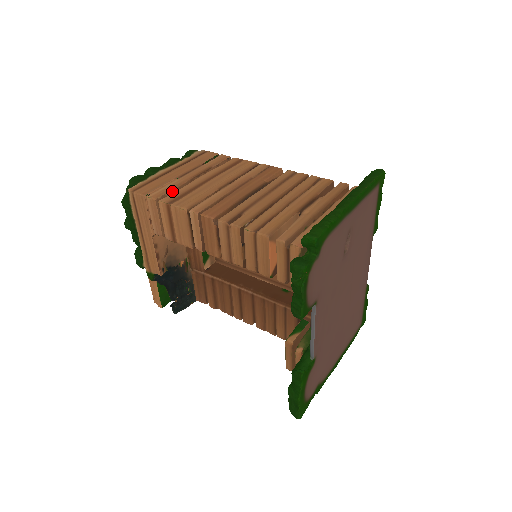
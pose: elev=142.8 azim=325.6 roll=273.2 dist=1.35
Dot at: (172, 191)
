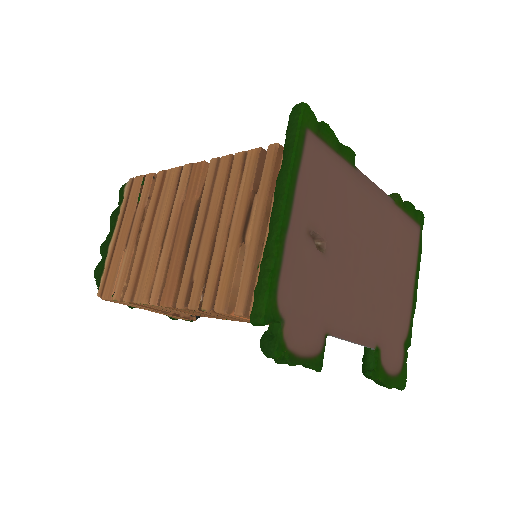
Dot at: (128, 275)
